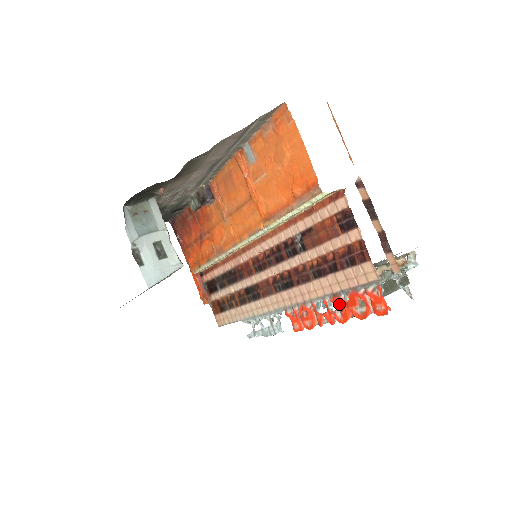
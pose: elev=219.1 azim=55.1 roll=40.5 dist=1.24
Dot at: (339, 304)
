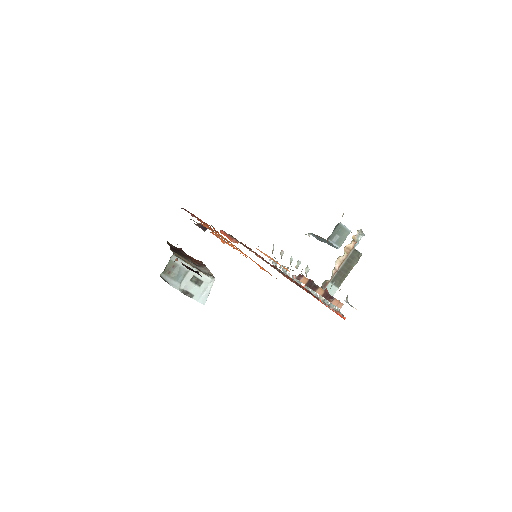
Dot at: occluded
